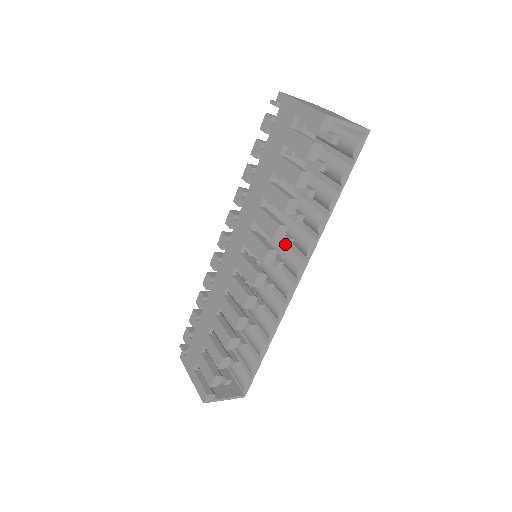
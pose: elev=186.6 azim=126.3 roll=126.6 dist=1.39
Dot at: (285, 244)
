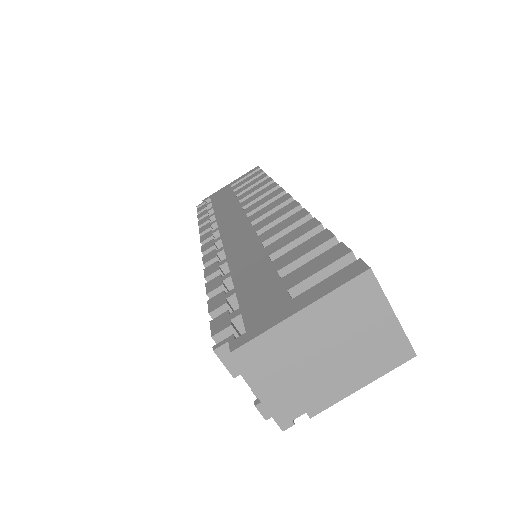
Dot at: occluded
